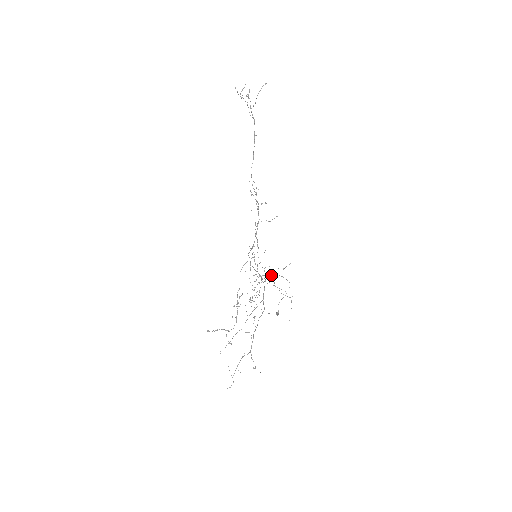
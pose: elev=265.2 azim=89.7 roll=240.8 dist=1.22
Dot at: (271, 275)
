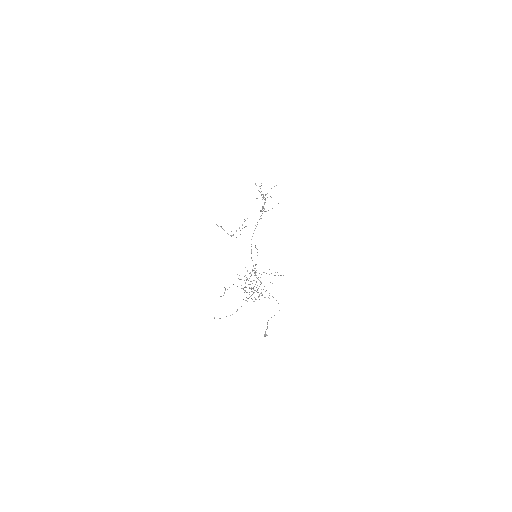
Dot at: occluded
